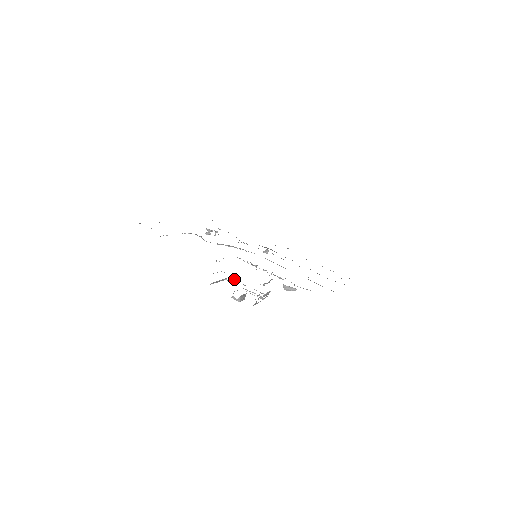
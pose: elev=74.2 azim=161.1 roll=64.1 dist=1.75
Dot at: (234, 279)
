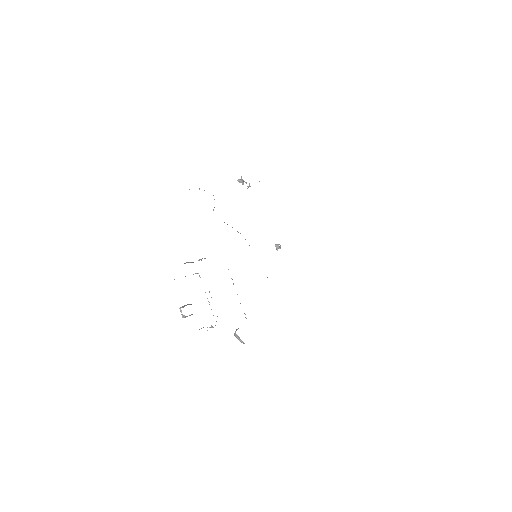
Dot at: occluded
